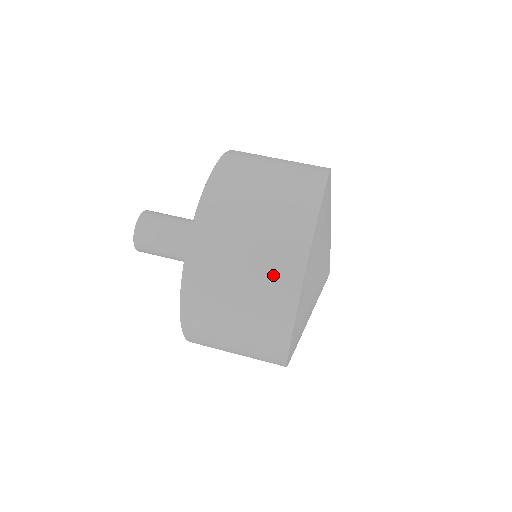
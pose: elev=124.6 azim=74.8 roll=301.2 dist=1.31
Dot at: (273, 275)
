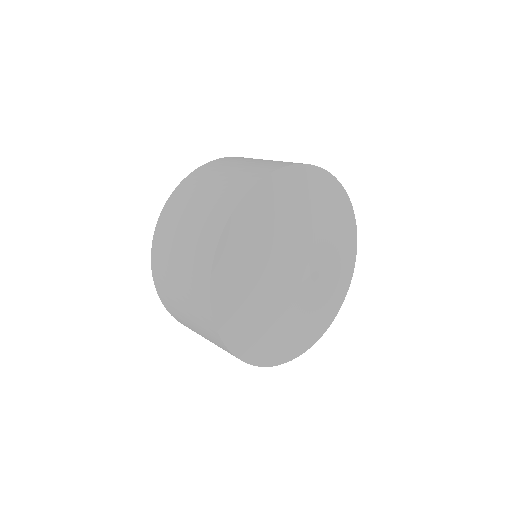
Dot at: (207, 222)
